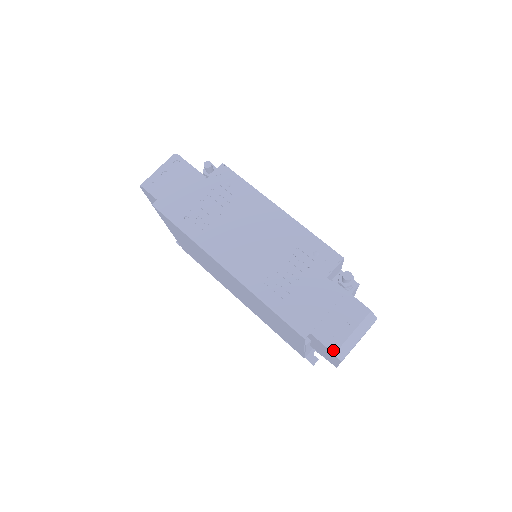
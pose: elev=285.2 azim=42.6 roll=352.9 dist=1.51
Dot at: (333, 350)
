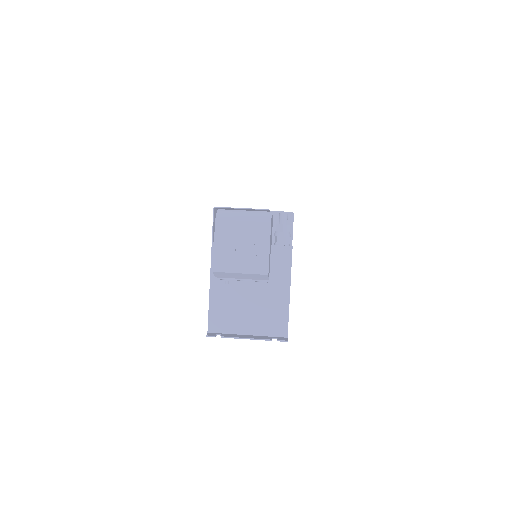
Dot at: (220, 211)
